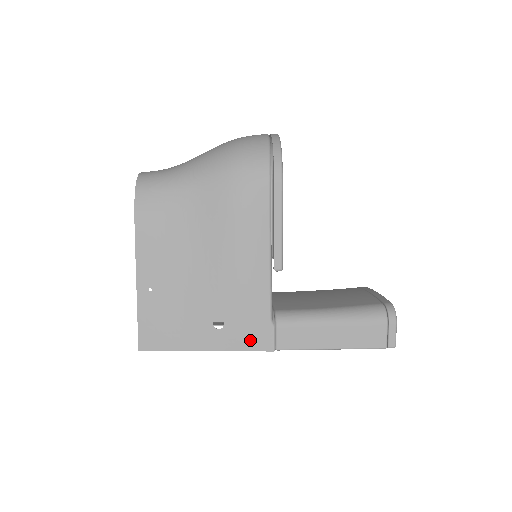
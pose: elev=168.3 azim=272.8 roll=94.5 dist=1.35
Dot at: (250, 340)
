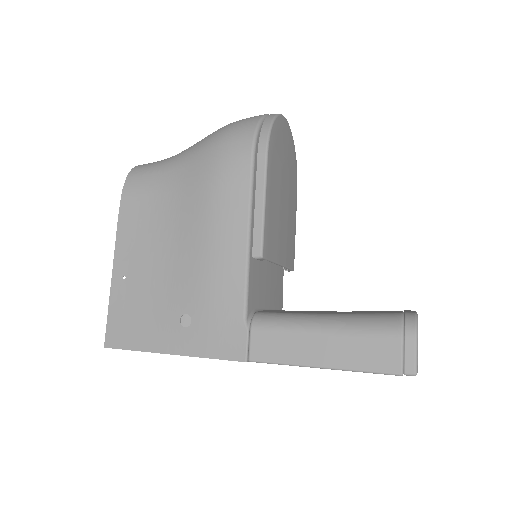
Dot at: (218, 344)
